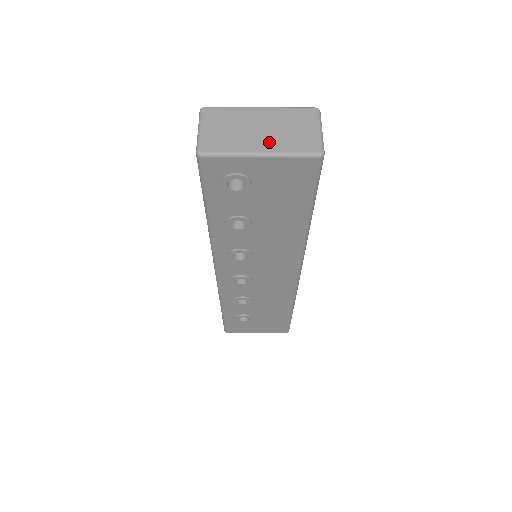
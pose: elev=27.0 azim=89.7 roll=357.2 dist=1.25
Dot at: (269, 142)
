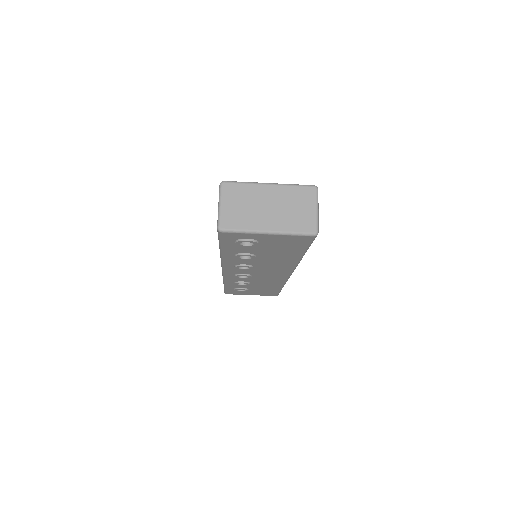
Dot at: (275, 221)
